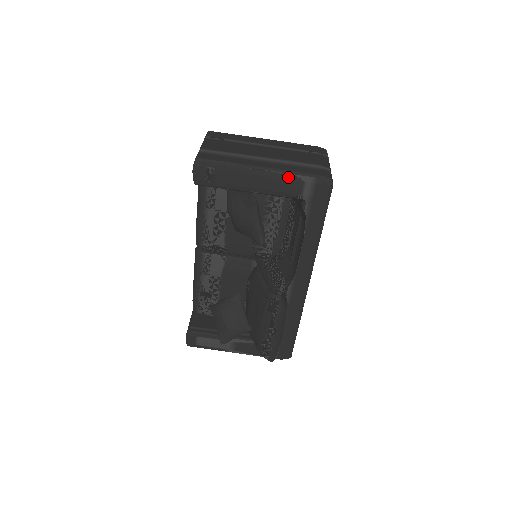
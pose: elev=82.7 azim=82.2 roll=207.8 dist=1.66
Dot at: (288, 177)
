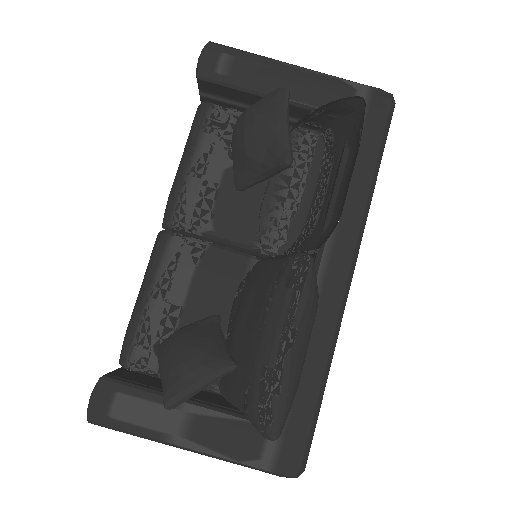
Dot at: (334, 81)
